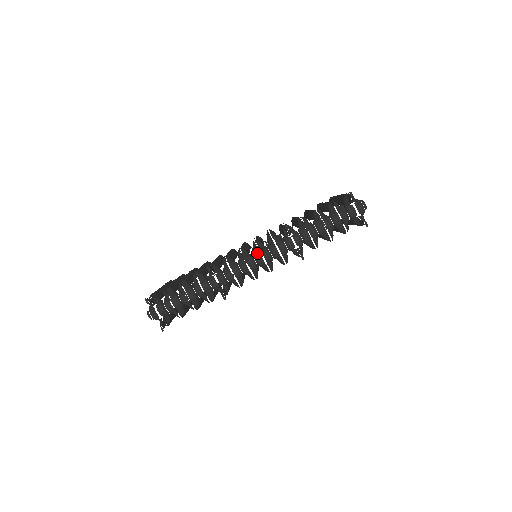
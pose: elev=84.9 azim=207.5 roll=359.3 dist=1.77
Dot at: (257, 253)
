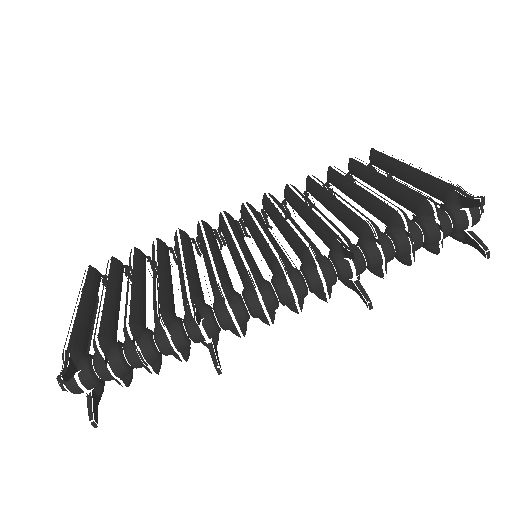
Dot at: (284, 286)
